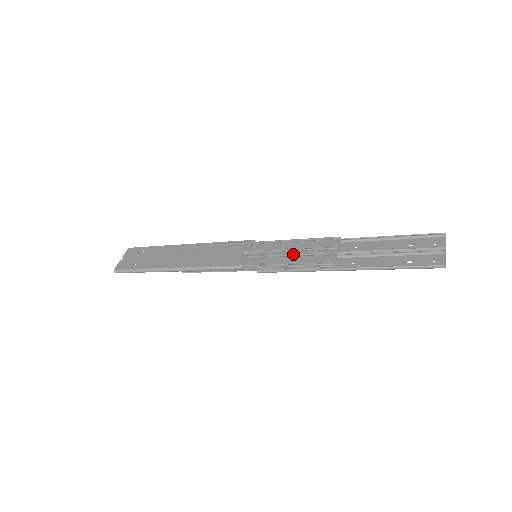
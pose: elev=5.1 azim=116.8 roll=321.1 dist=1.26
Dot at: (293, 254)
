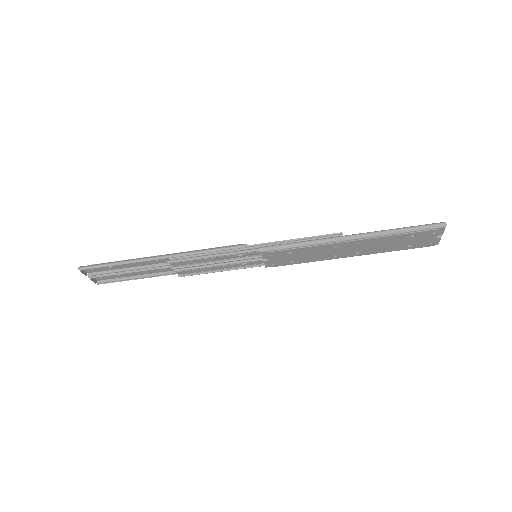
Dot at: occluded
